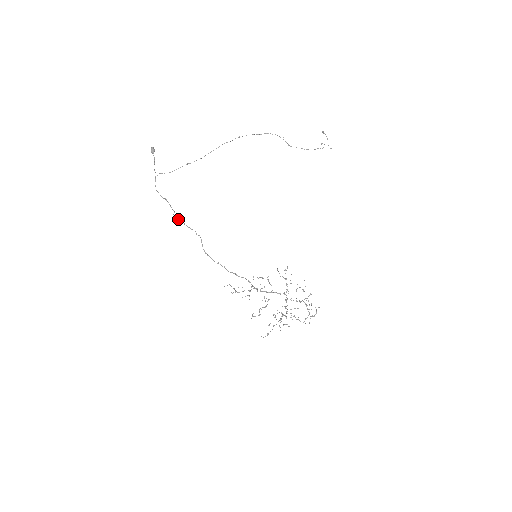
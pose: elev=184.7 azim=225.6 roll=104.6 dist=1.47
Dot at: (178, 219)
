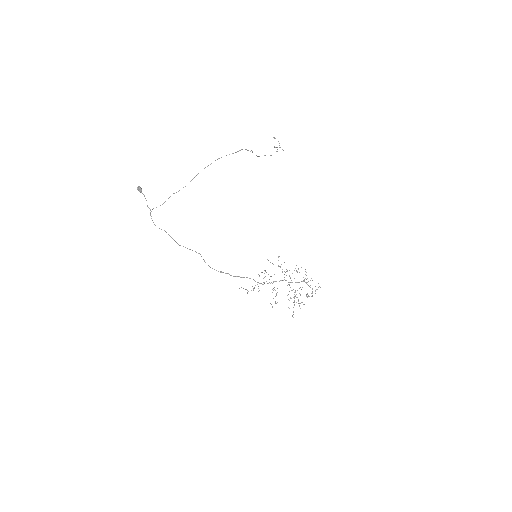
Dot at: occluded
